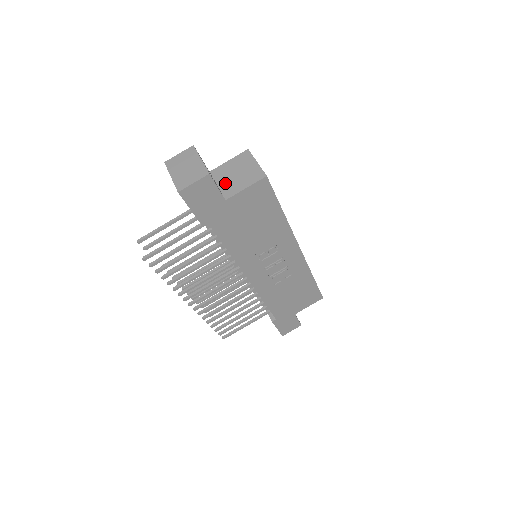
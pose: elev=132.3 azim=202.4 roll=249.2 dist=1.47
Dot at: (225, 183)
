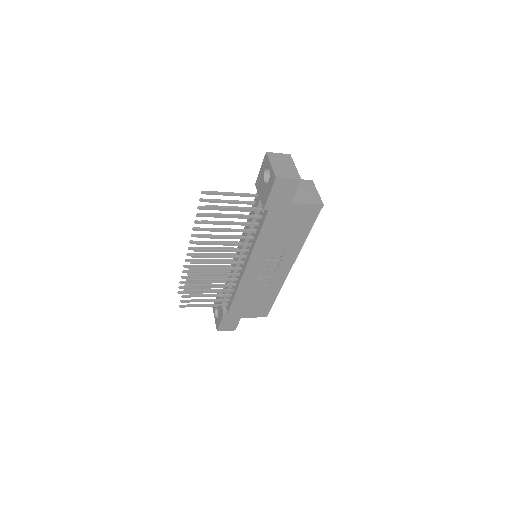
Dot at: occluded
